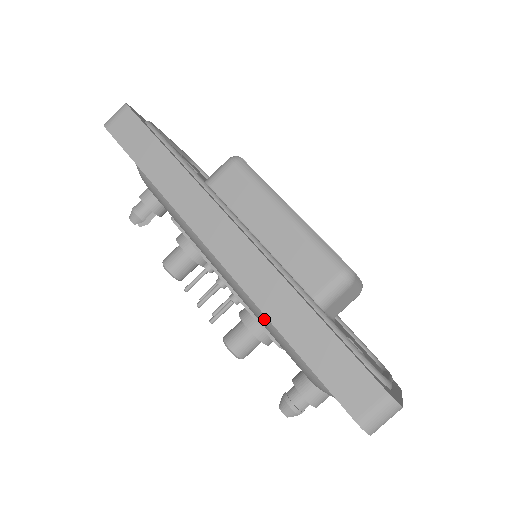
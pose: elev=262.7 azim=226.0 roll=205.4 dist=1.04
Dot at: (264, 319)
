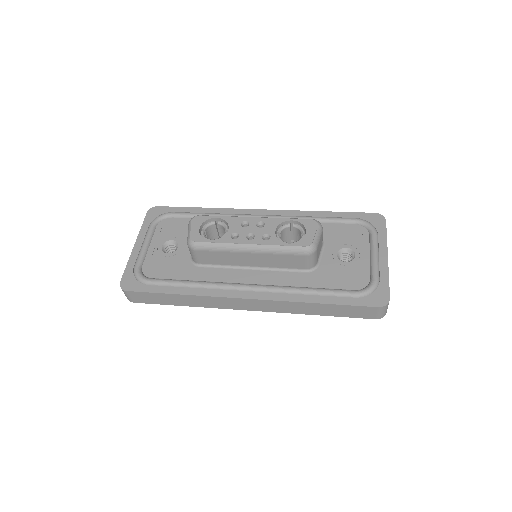
Dot at: occluded
